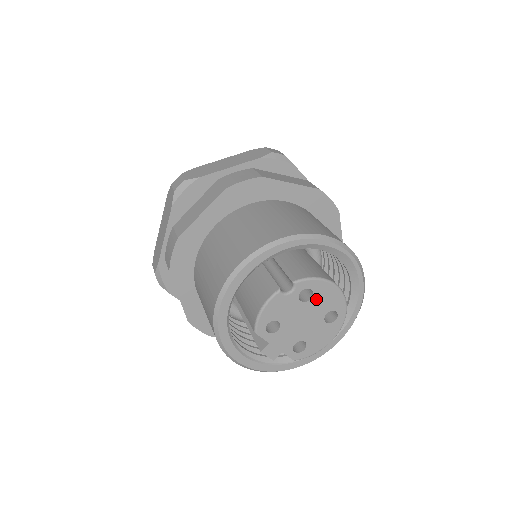
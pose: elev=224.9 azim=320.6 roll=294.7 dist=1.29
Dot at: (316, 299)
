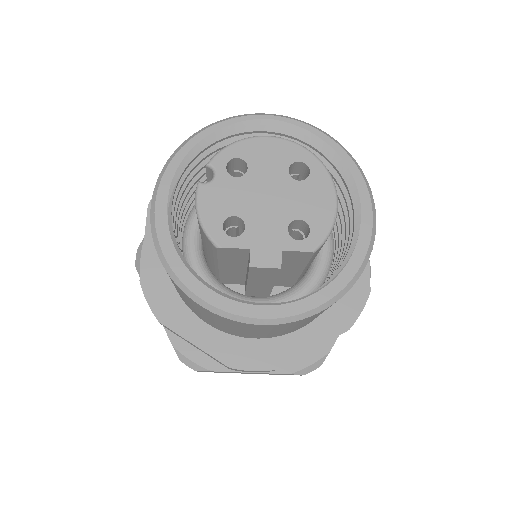
Dot at: (255, 164)
